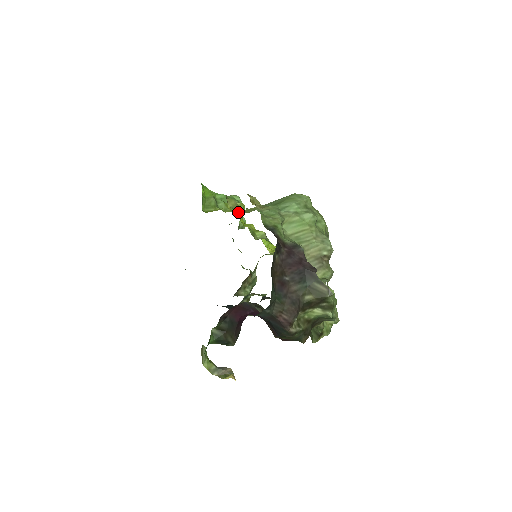
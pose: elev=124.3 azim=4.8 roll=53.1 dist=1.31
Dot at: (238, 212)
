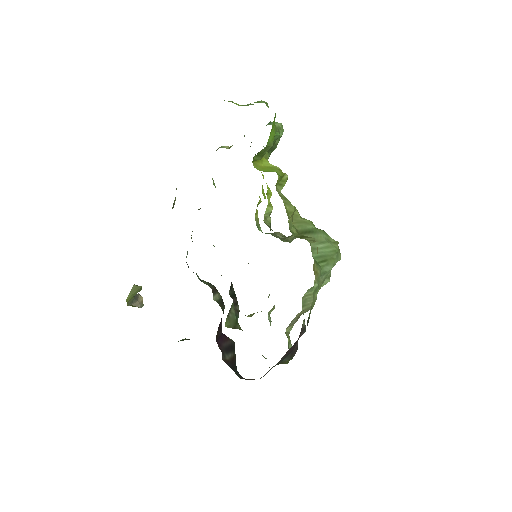
Dot at: (269, 154)
